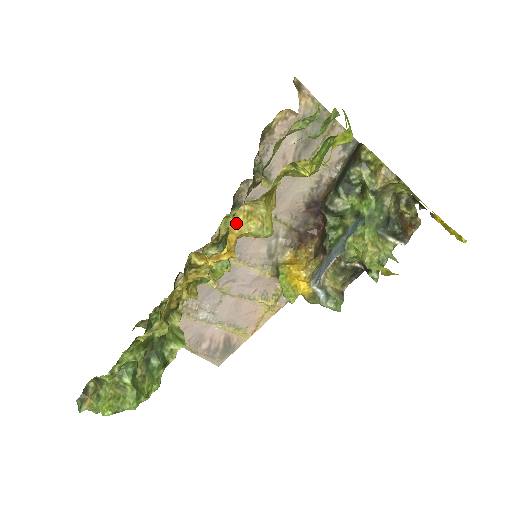
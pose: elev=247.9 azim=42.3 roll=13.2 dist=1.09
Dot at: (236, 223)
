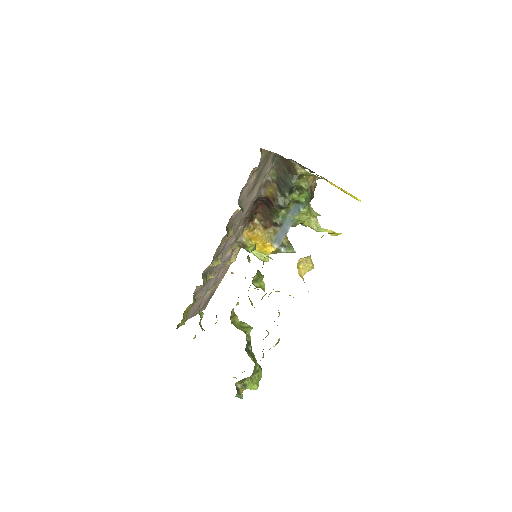
Dot at: (300, 271)
